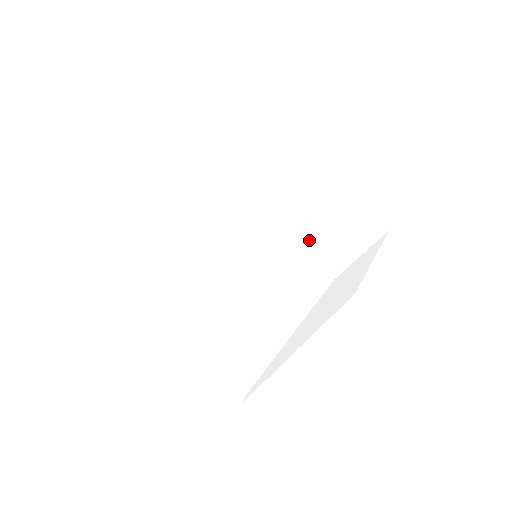
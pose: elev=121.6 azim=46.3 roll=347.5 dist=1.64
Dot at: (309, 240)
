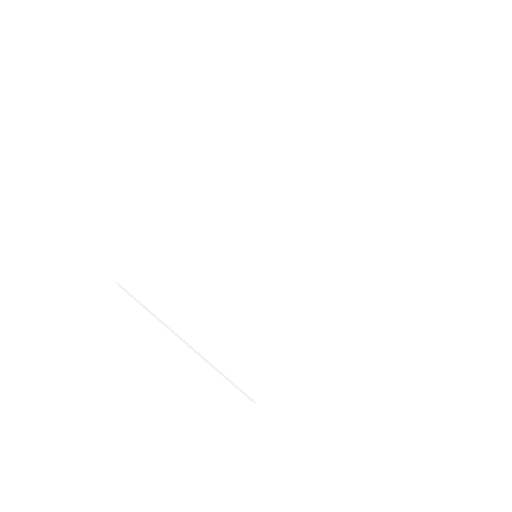
Dot at: (314, 259)
